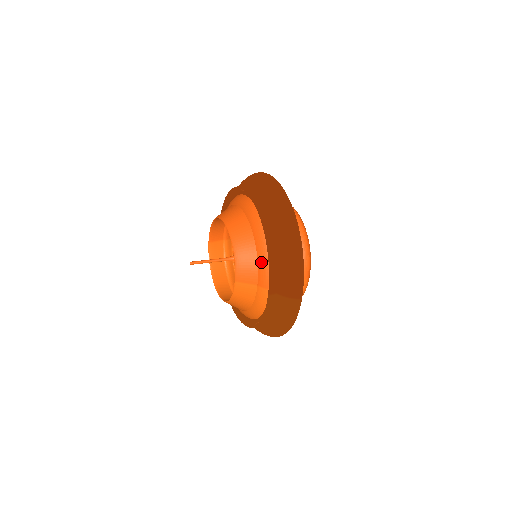
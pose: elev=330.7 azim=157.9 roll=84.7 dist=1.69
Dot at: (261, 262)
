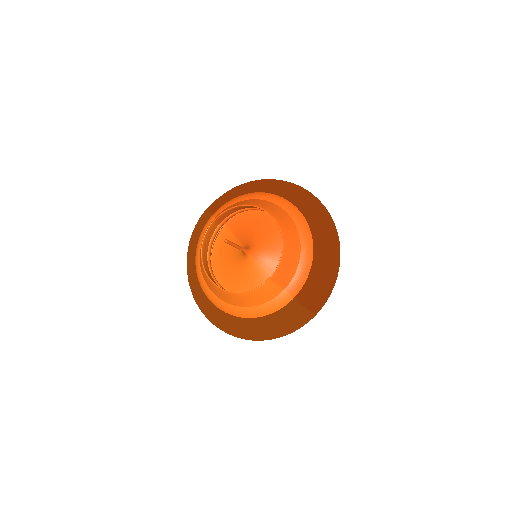
Dot at: (301, 271)
